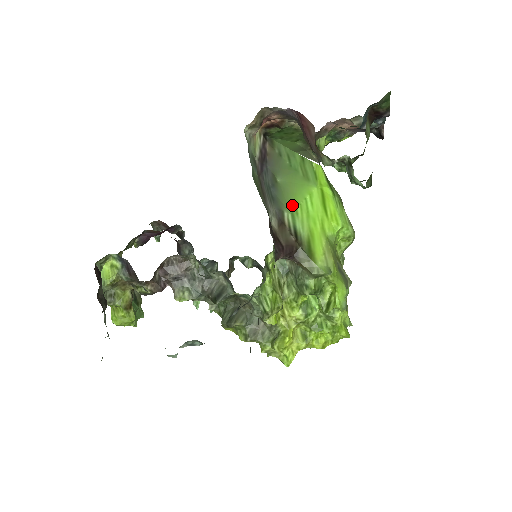
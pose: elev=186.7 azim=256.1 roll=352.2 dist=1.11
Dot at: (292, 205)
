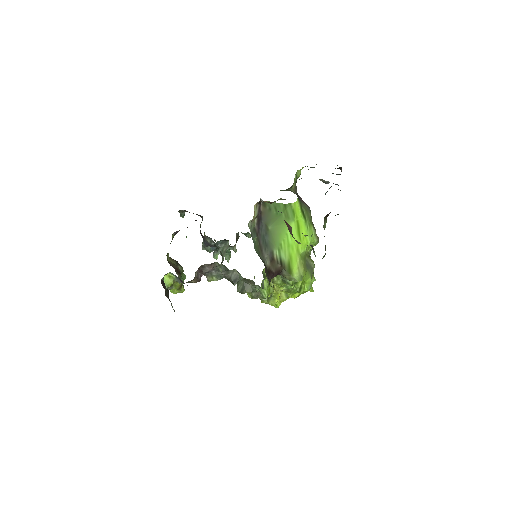
Dot at: (278, 243)
